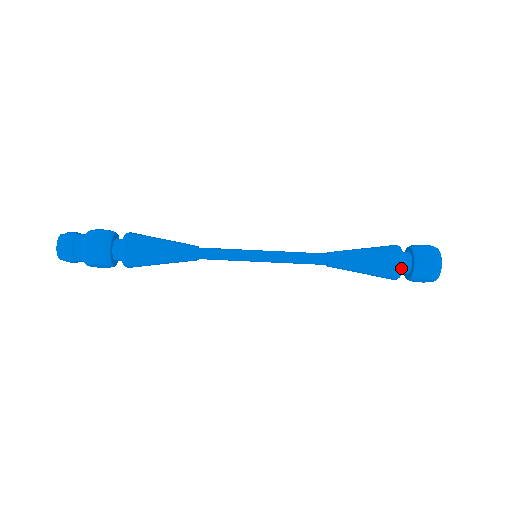
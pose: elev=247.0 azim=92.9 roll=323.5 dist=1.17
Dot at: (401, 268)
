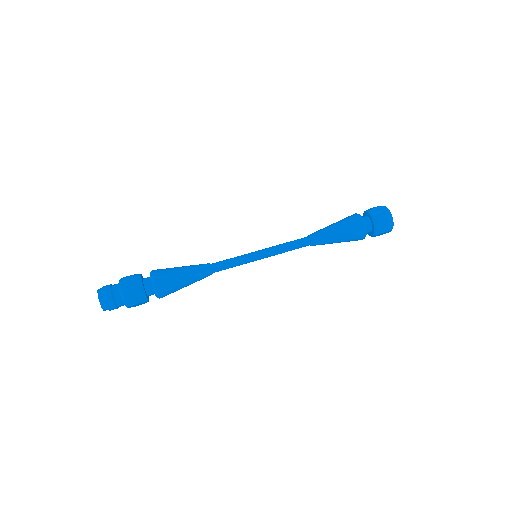
Dot at: (365, 230)
